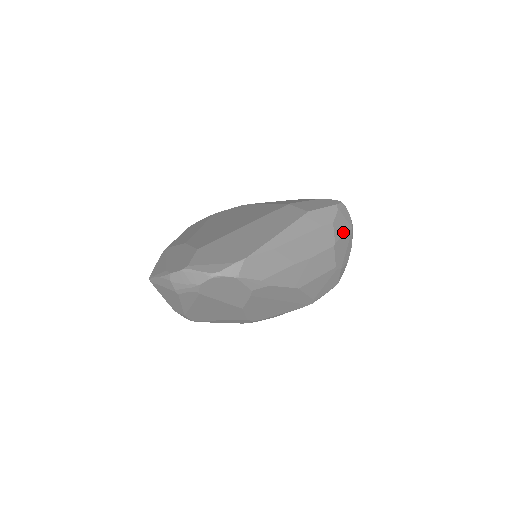
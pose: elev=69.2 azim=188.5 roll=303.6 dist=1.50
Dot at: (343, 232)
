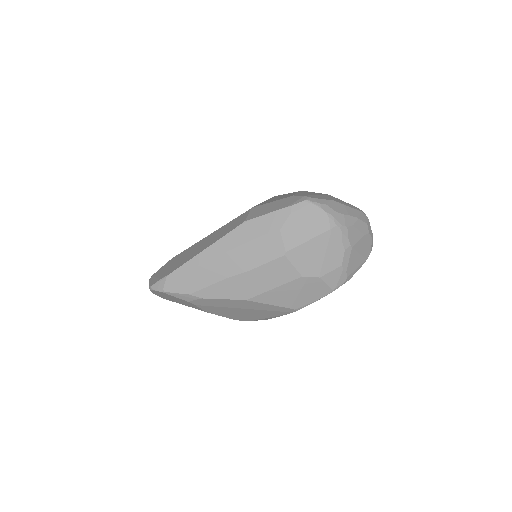
Dot at: (306, 236)
